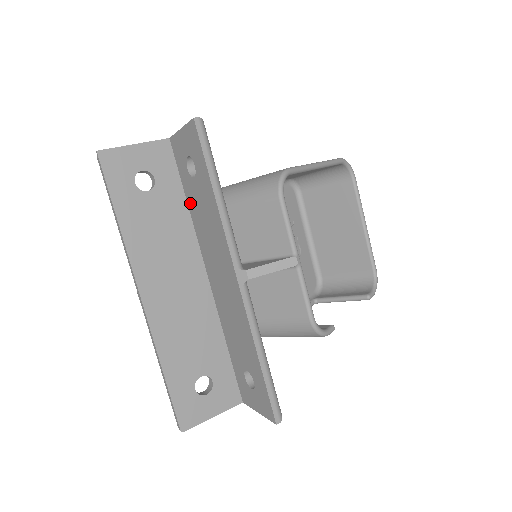
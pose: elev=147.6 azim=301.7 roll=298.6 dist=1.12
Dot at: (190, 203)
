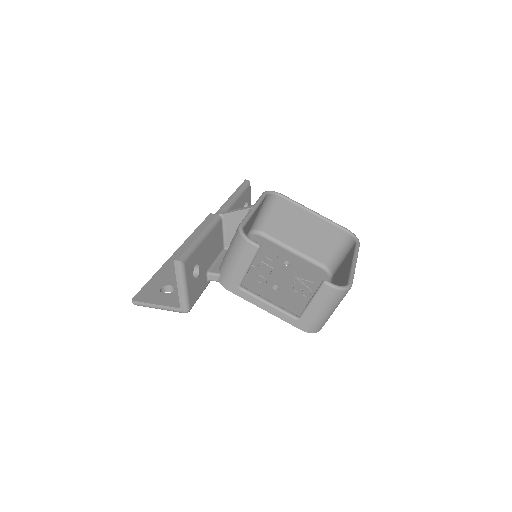
Dot at: occluded
